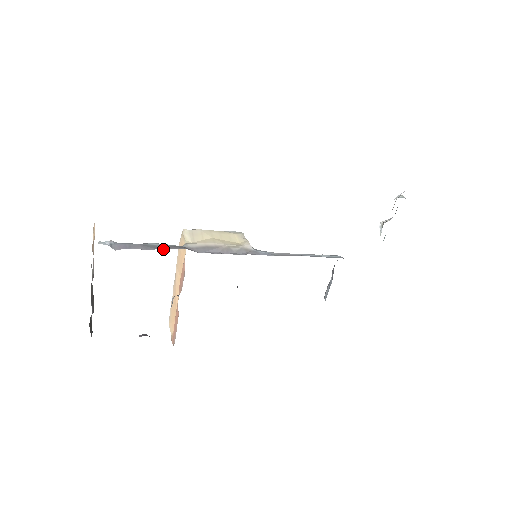
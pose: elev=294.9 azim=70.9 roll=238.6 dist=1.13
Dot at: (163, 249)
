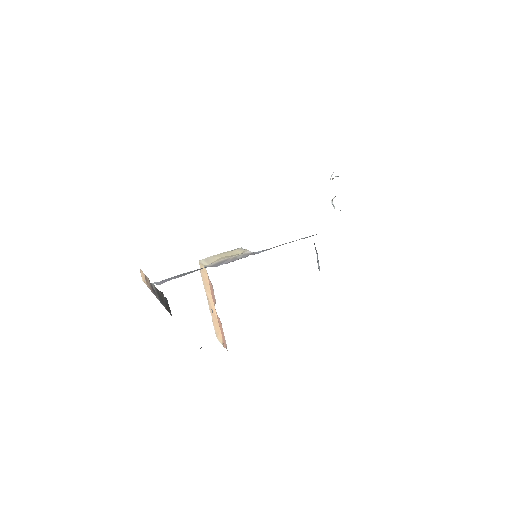
Dot at: occluded
